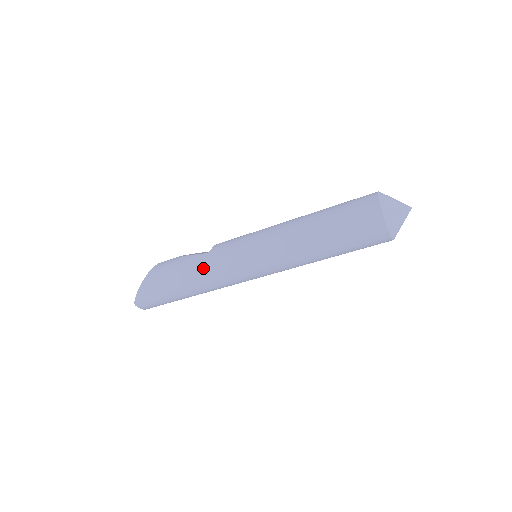
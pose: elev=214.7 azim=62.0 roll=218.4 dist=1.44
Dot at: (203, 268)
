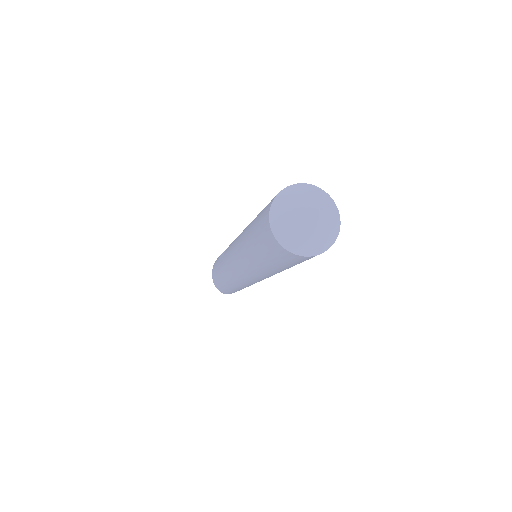
Dot at: (227, 278)
